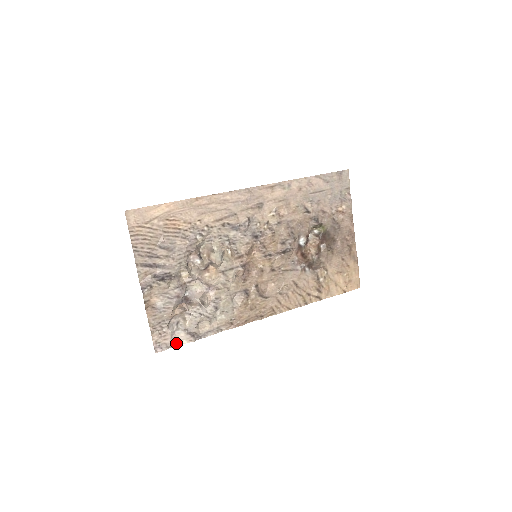
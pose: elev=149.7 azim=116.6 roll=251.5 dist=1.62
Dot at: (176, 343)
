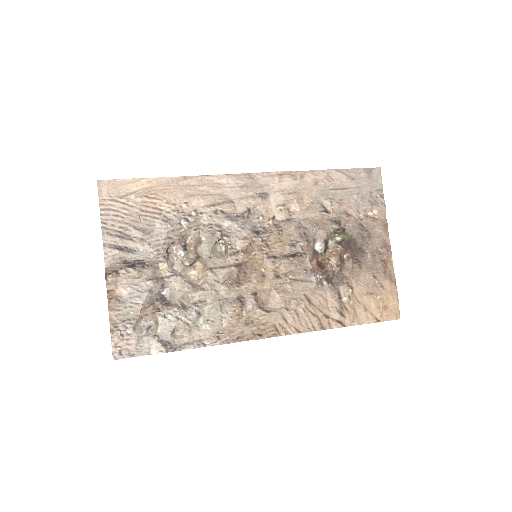
Dot at: (142, 352)
